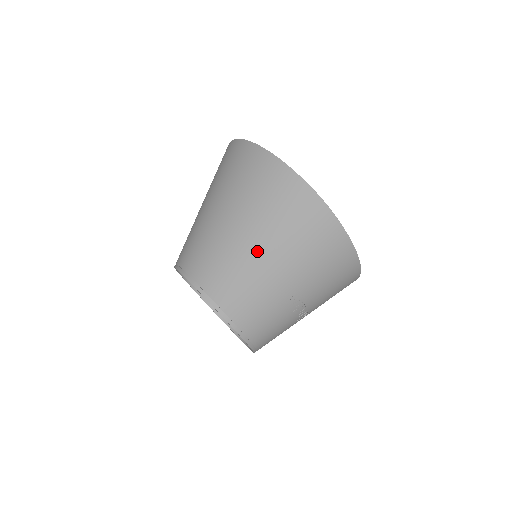
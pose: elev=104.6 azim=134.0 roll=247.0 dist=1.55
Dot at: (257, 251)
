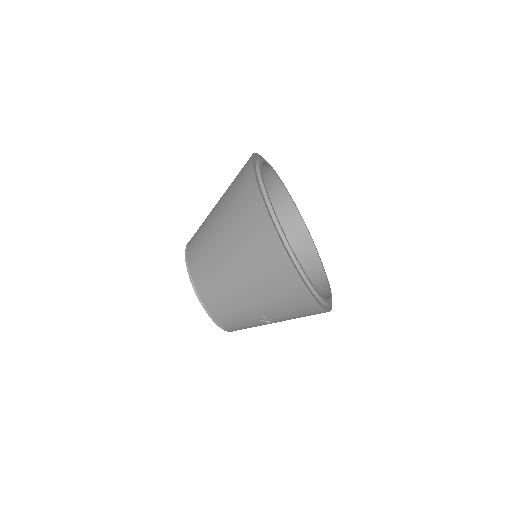
Dot at: (233, 271)
